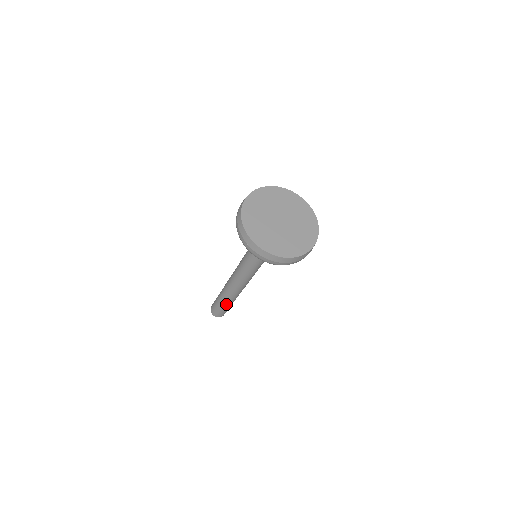
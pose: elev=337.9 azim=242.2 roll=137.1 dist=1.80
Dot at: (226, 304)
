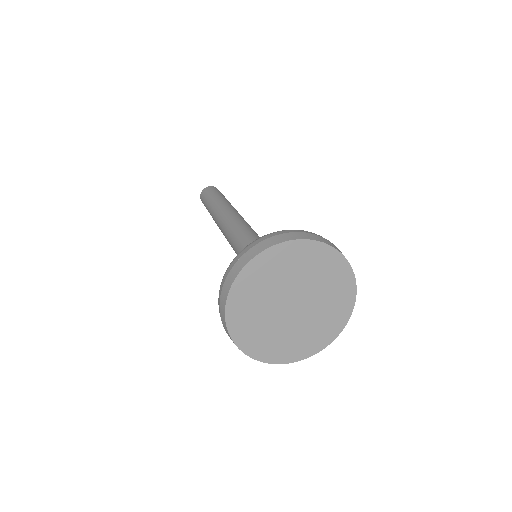
Dot at: occluded
